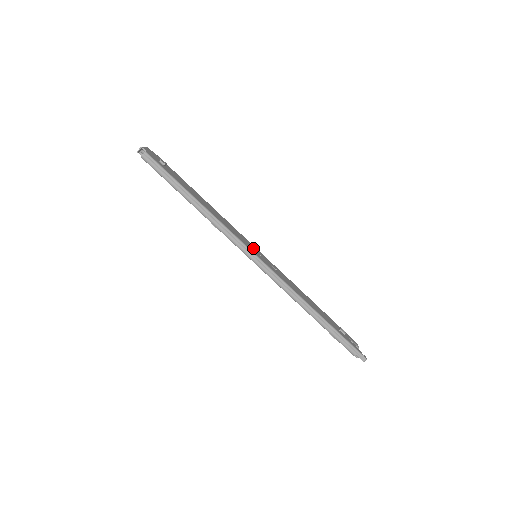
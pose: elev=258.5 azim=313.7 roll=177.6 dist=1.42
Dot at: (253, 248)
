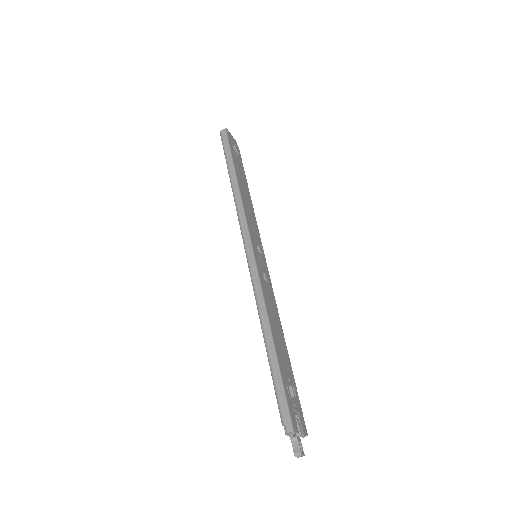
Dot at: occluded
